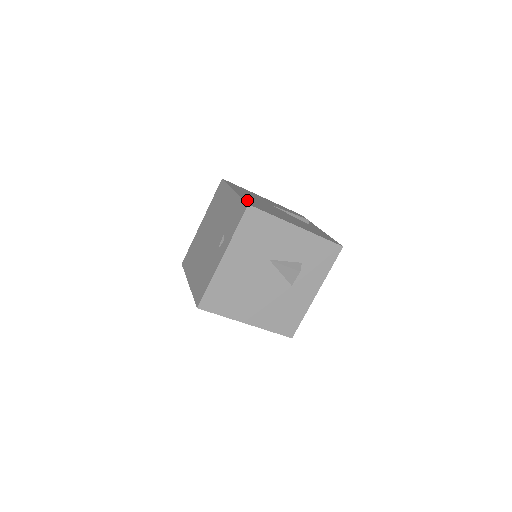
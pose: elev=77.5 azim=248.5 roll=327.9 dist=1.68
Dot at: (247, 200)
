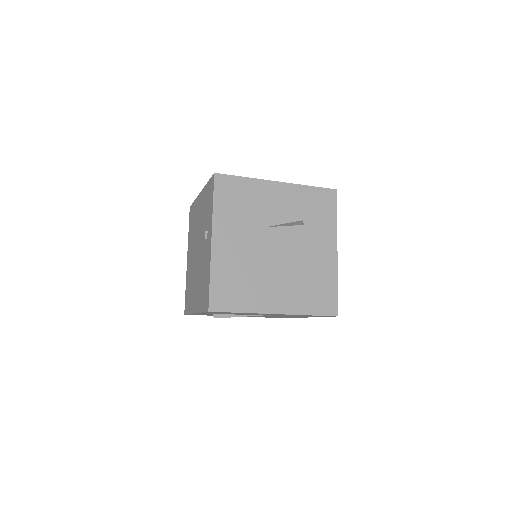
Dot at: occluded
